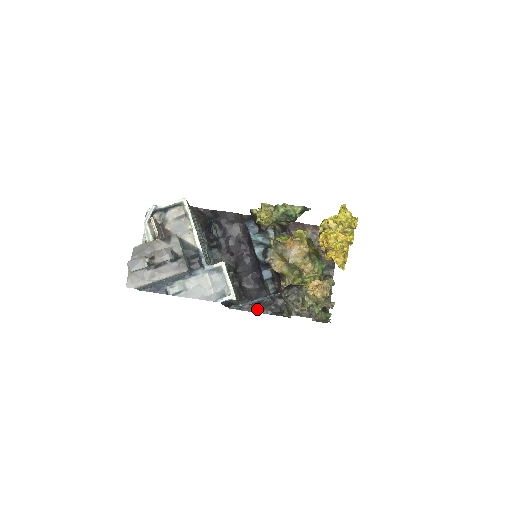
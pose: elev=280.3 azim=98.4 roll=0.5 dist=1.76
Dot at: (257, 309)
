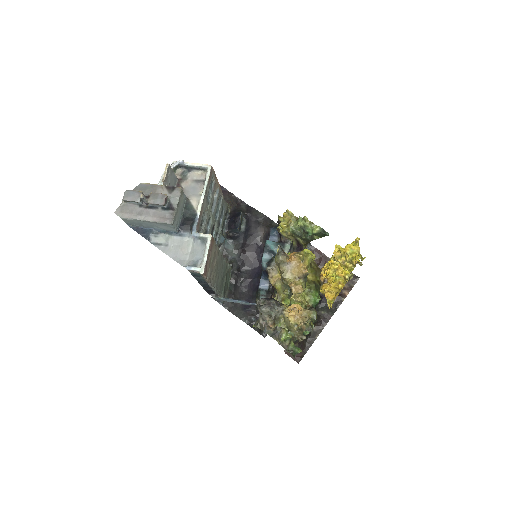
Dot at: (238, 313)
